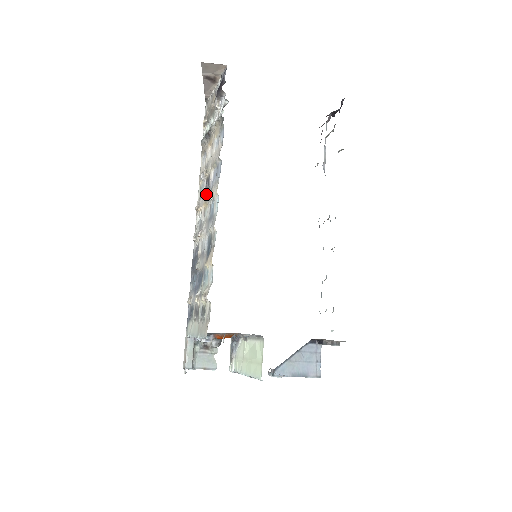
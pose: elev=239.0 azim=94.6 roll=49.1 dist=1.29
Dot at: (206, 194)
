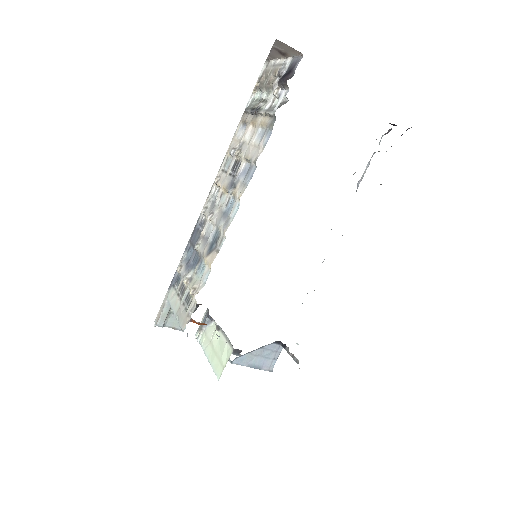
Dot at: (230, 179)
